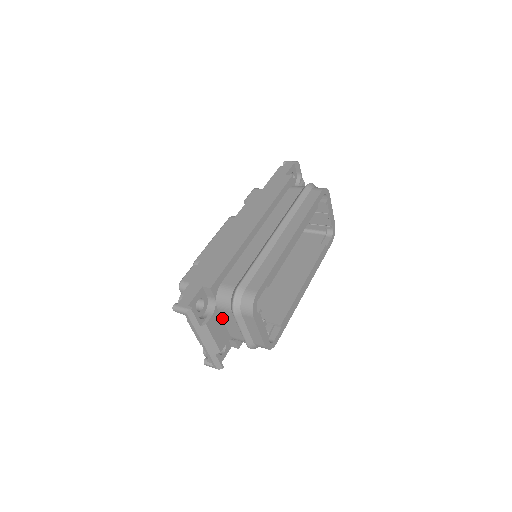
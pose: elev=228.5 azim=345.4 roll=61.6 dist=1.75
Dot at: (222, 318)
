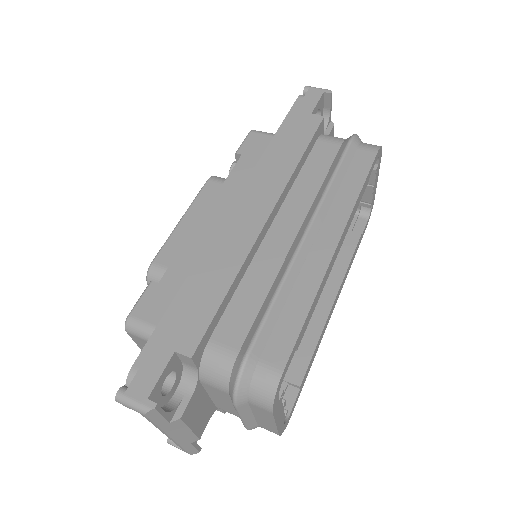
Dot at: (206, 391)
